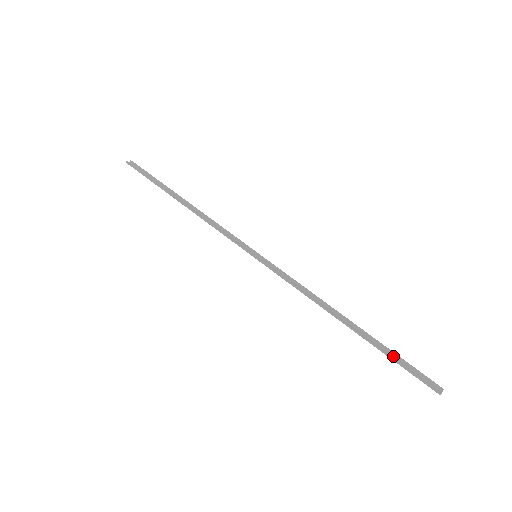
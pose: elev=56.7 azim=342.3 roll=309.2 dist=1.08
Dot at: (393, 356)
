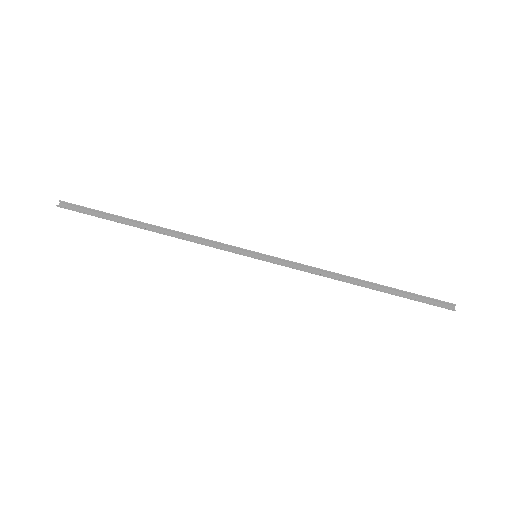
Dot at: (410, 295)
